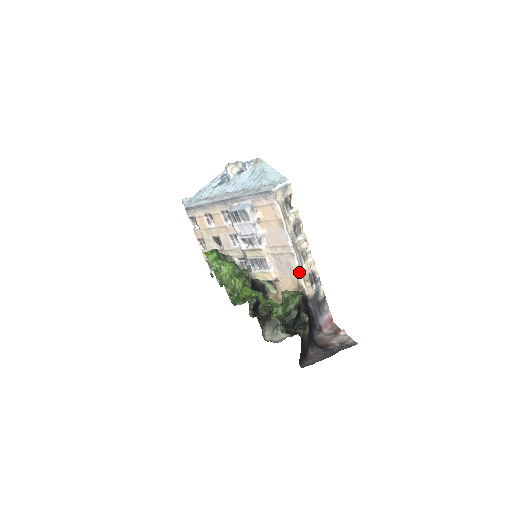
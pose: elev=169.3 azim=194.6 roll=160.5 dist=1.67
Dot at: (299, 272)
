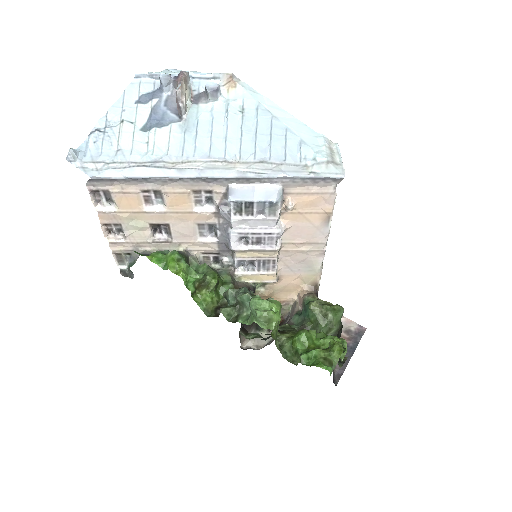
Dot at: (320, 269)
